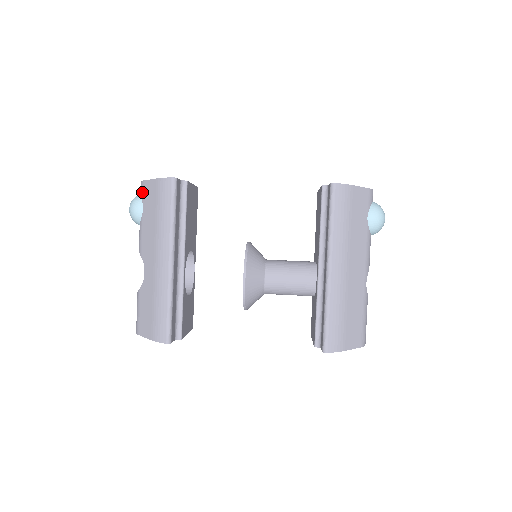
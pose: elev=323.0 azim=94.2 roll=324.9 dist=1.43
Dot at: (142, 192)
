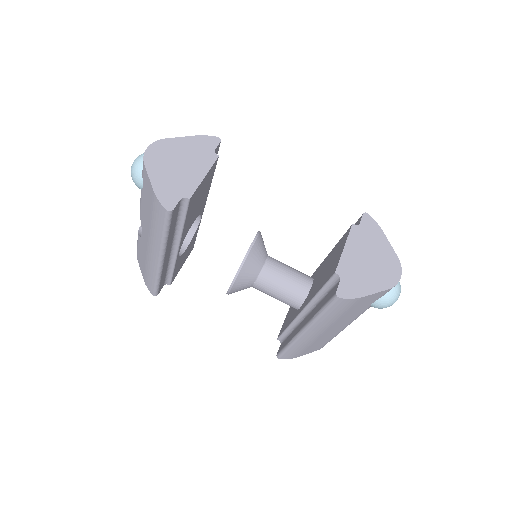
Dot at: (142, 172)
